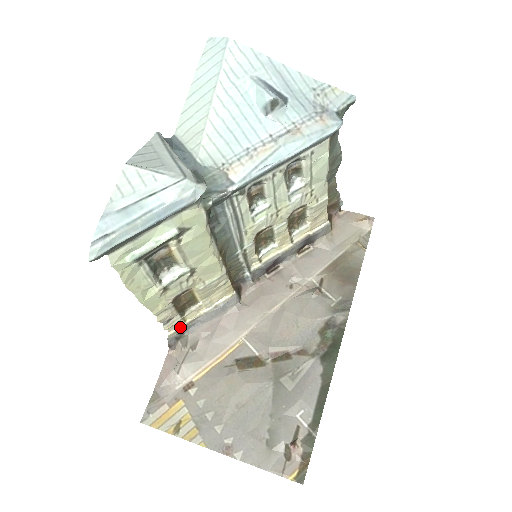
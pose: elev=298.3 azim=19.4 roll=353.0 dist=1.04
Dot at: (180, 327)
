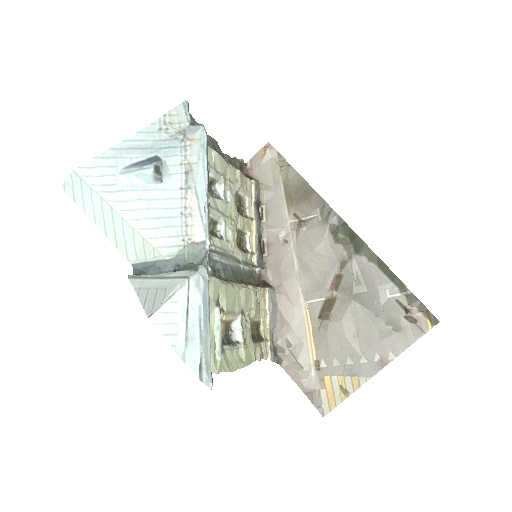
Dot at: (269, 347)
